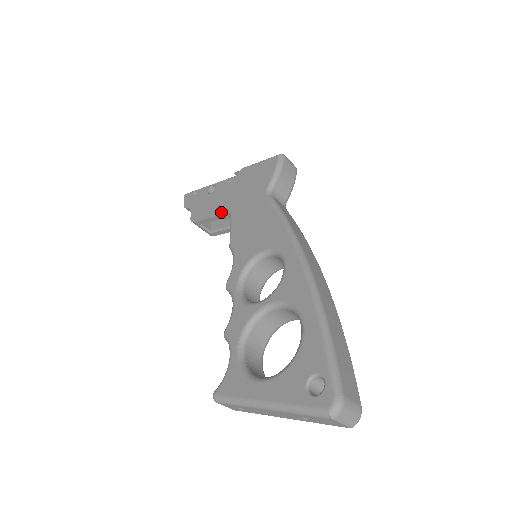
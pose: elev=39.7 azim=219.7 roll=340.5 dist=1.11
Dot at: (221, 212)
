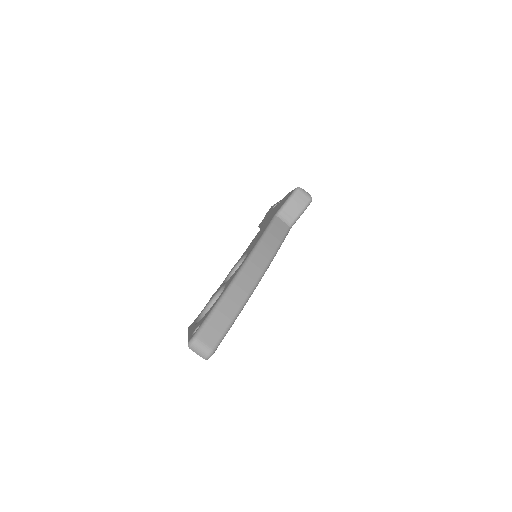
Dot at: occluded
